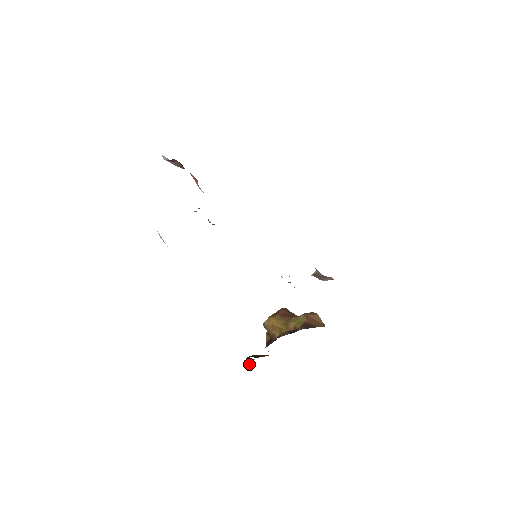
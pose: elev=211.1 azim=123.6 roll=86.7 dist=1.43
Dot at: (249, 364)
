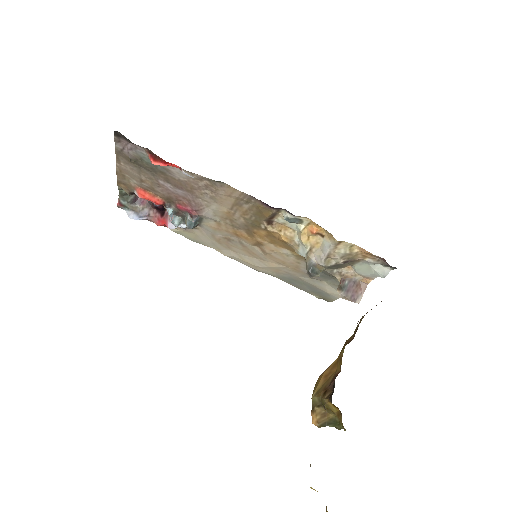
Dot at: out of frame
